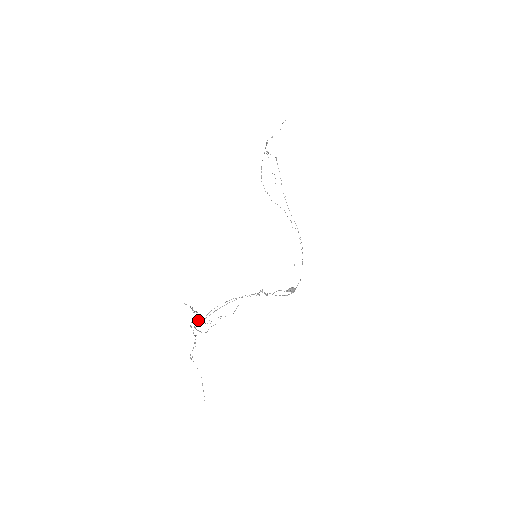
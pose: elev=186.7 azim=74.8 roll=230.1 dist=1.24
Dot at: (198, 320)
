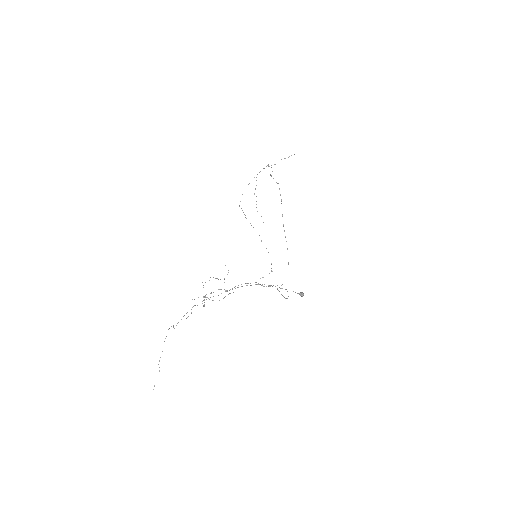
Dot at: occluded
